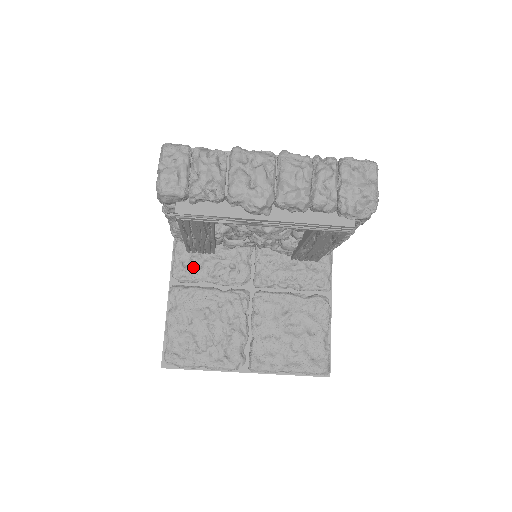
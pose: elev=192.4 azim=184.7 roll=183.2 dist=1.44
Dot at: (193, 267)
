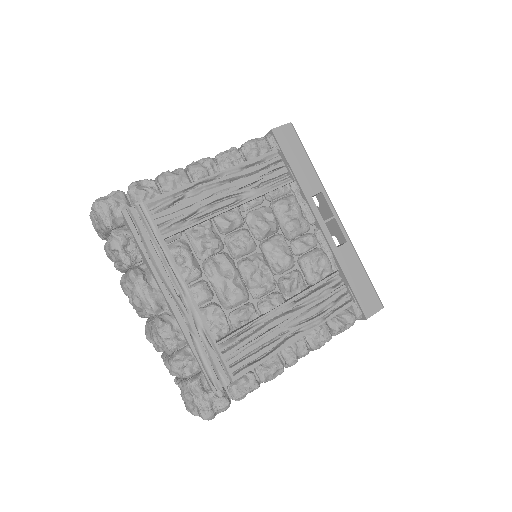
Dot at: occluded
